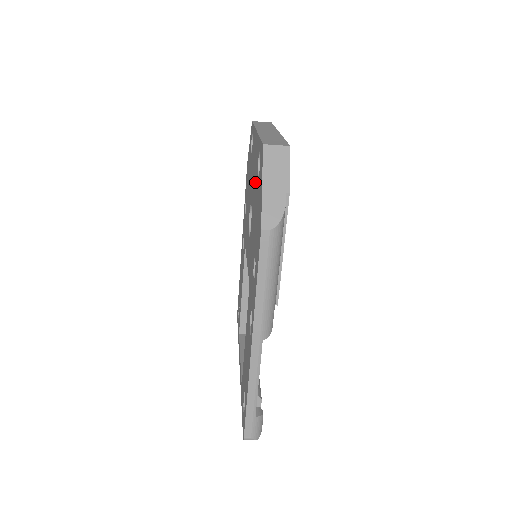
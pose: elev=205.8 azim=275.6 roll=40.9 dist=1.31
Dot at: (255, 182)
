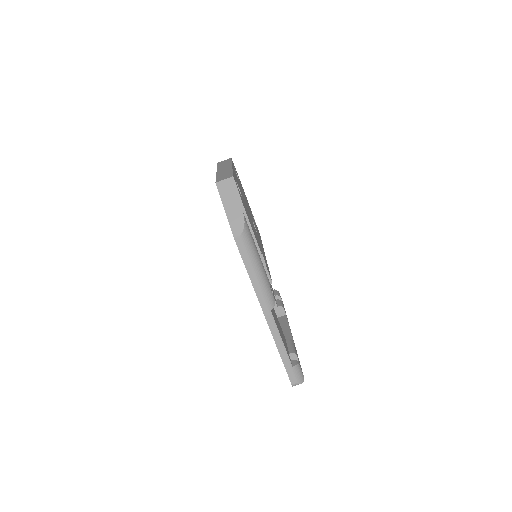
Dot at: occluded
